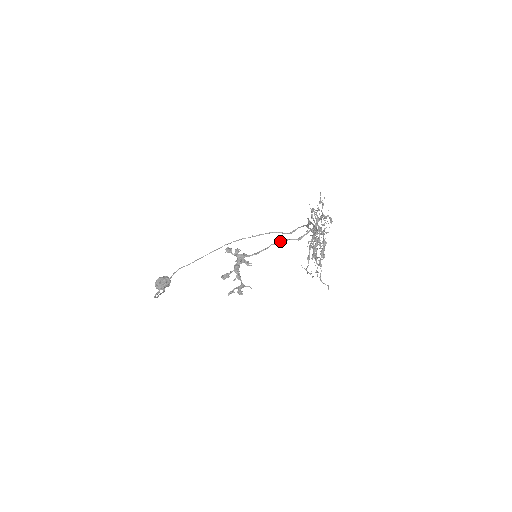
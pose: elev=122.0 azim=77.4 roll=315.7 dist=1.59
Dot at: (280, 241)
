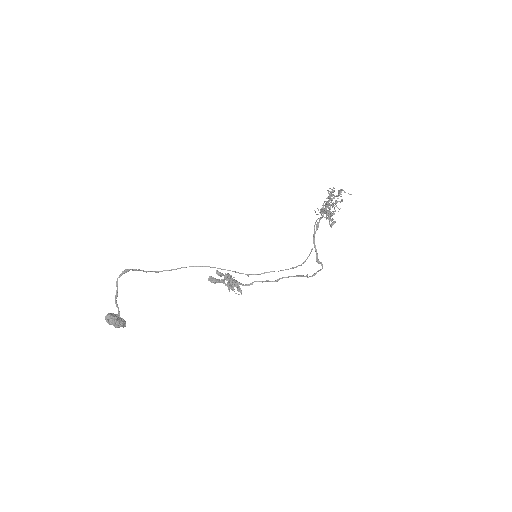
Dot at: (277, 279)
